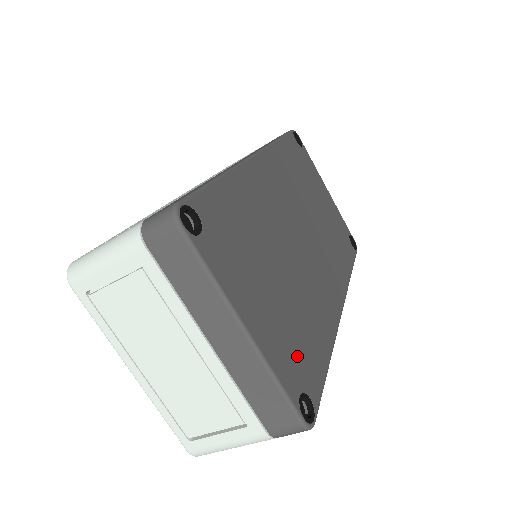
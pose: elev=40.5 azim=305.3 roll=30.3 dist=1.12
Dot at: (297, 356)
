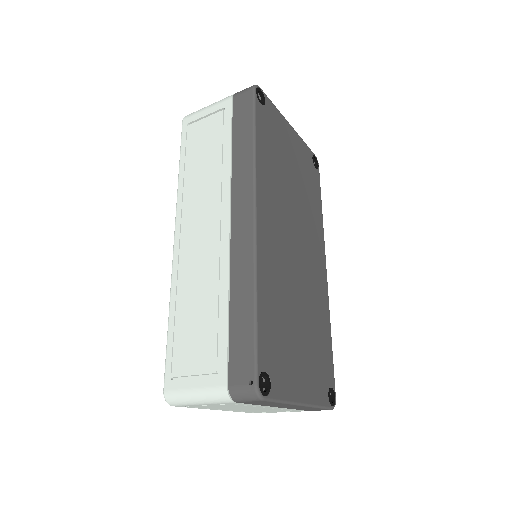
Dot at: (321, 370)
